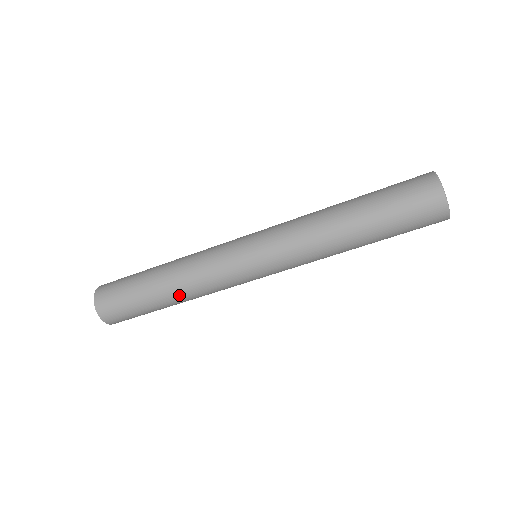
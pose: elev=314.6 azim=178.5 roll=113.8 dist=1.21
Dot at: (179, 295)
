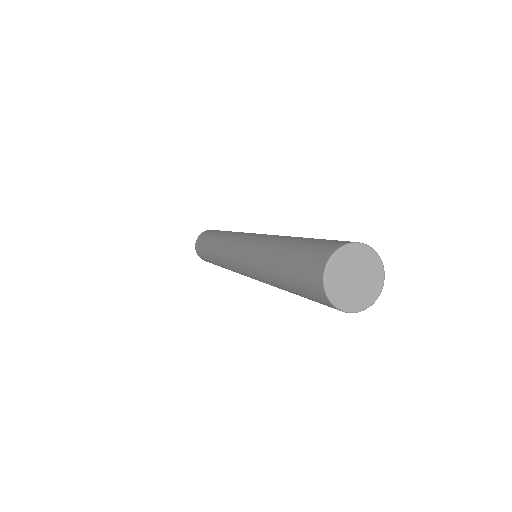
Dot at: occluded
